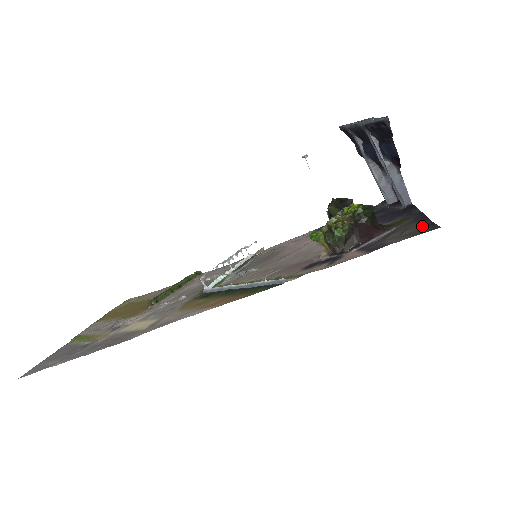
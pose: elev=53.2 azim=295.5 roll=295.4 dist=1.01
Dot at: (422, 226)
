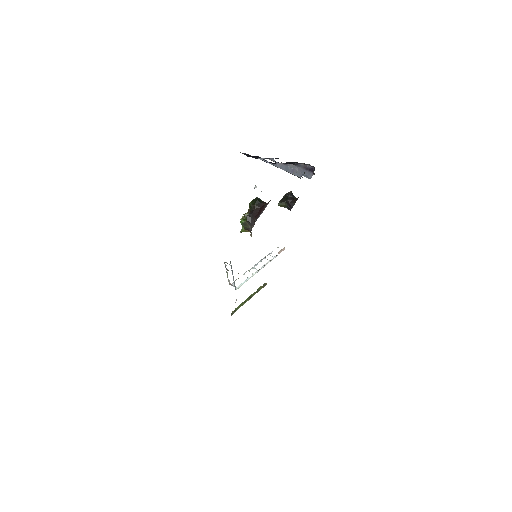
Dot at: occluded
